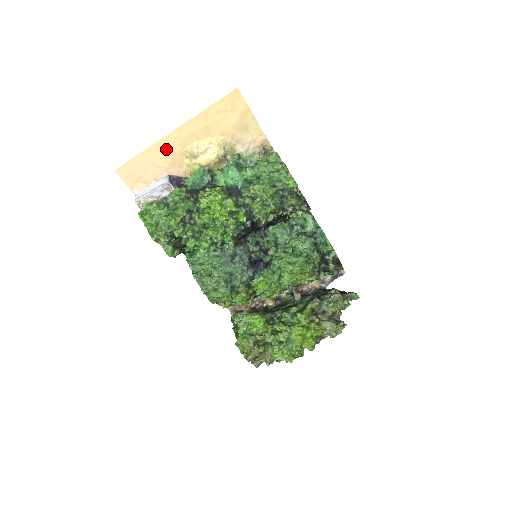
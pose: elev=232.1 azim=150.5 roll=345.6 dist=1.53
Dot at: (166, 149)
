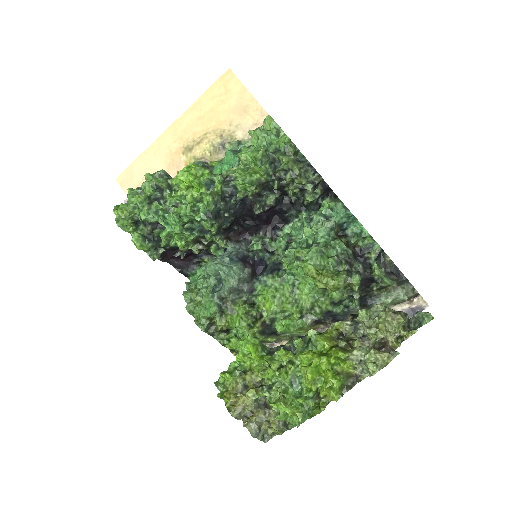
Dot at: (163, 149)
